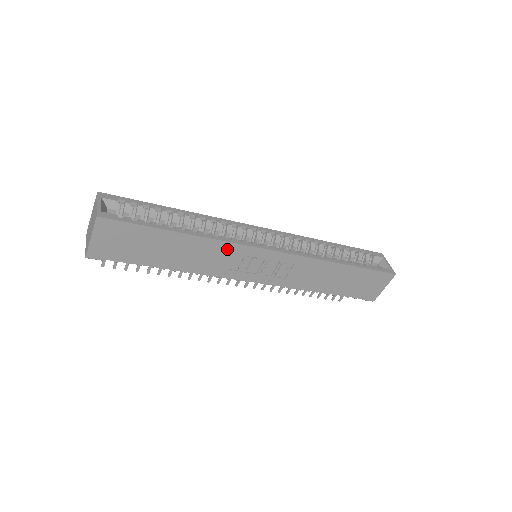
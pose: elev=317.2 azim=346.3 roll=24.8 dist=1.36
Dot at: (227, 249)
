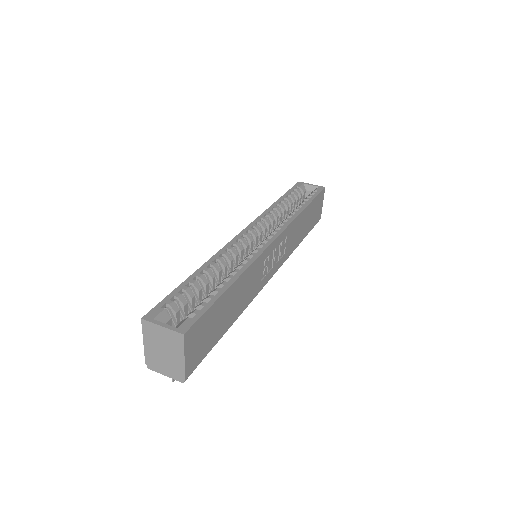
Dot at: (256, 267)
